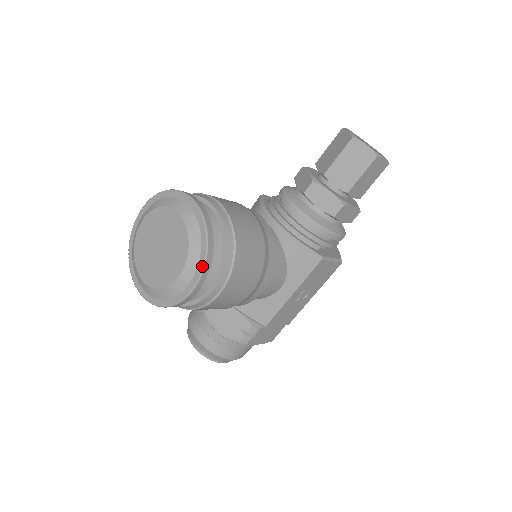
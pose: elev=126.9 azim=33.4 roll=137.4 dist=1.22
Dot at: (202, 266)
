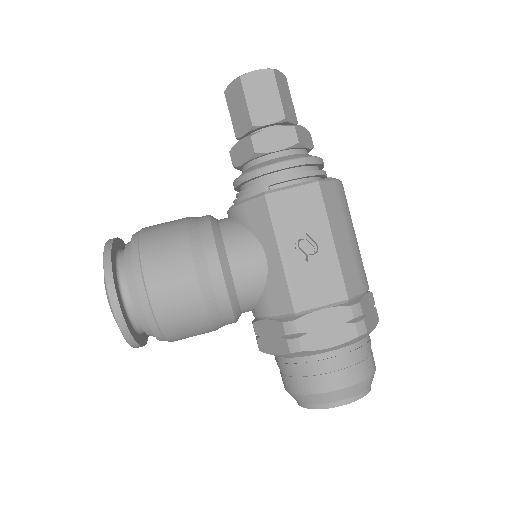
Dot at: (104, 273)
